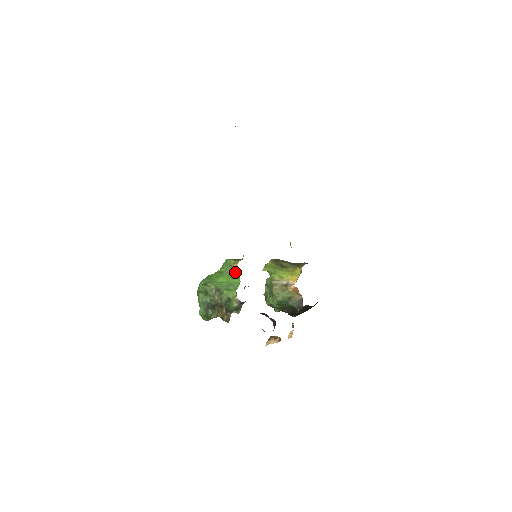
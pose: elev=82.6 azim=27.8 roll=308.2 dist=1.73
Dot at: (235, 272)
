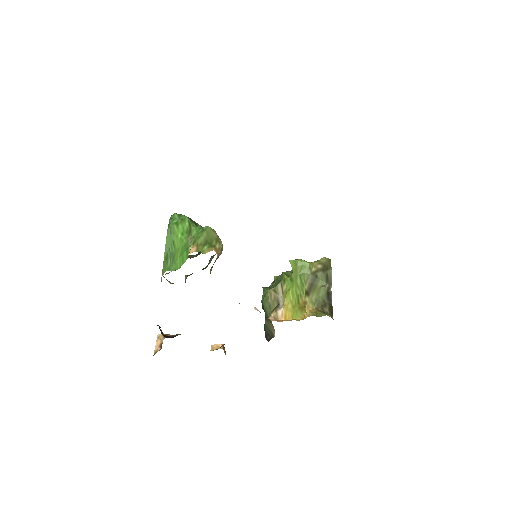
Dot at: occluded
